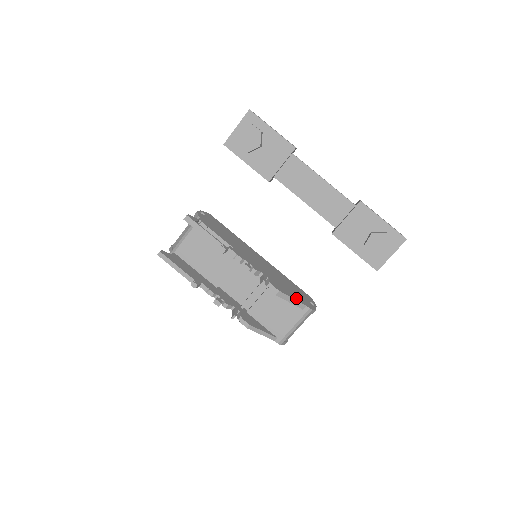
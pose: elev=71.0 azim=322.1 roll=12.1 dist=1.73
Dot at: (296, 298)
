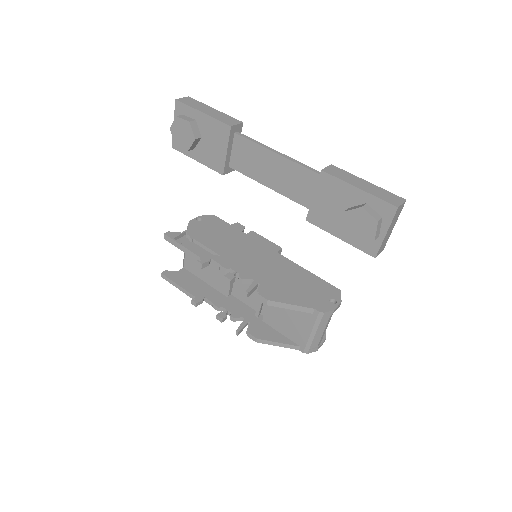
Dot at: (299, 302)
